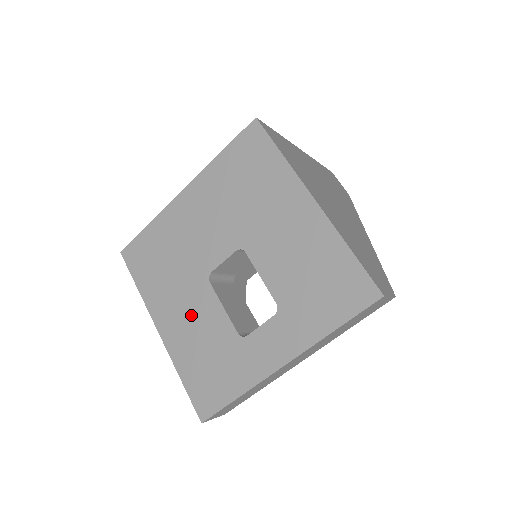
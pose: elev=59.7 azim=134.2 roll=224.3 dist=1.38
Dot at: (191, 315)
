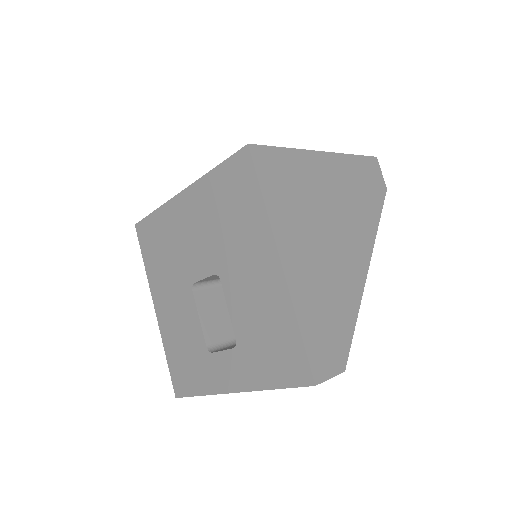
Dot at: (177, 311)
